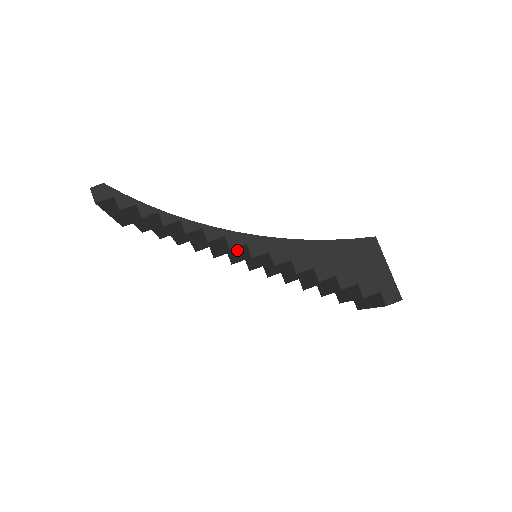
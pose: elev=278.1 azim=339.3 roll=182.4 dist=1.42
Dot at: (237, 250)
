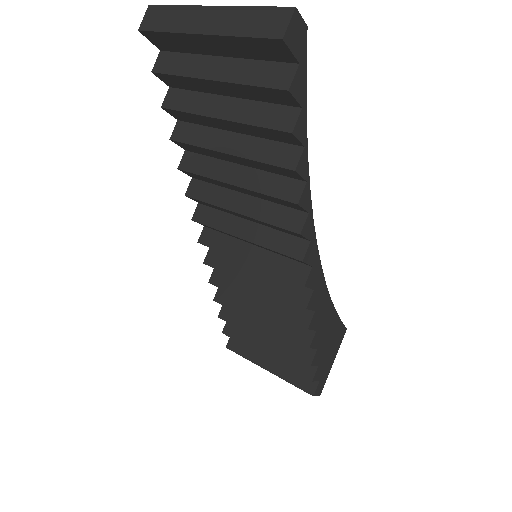
Dot at: occluded
